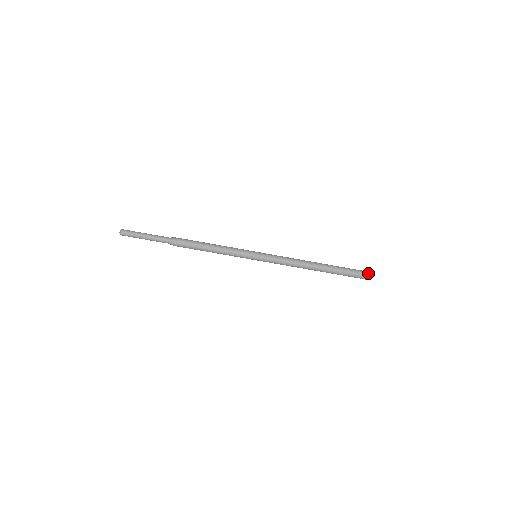
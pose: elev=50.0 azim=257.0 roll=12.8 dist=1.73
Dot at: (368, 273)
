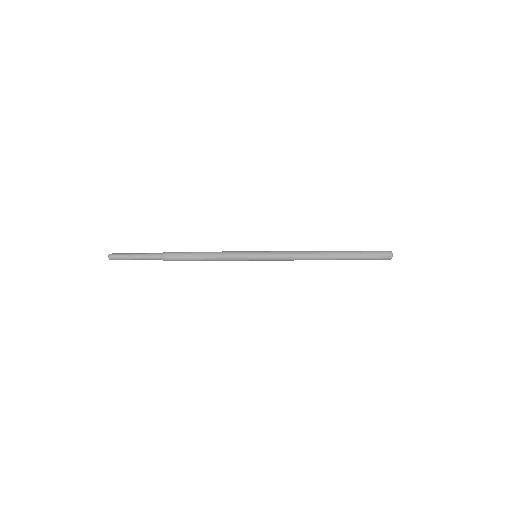
Dot at: (388, 258)
